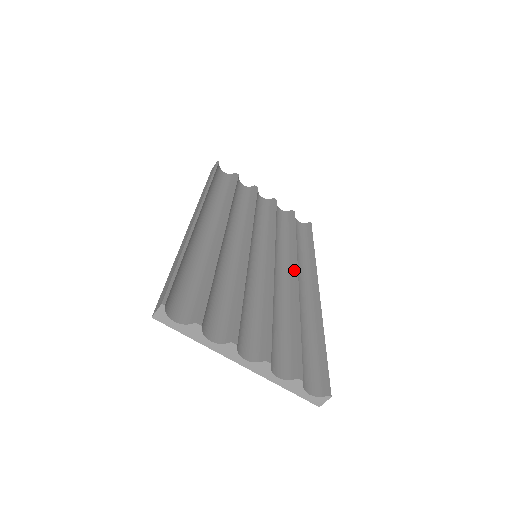
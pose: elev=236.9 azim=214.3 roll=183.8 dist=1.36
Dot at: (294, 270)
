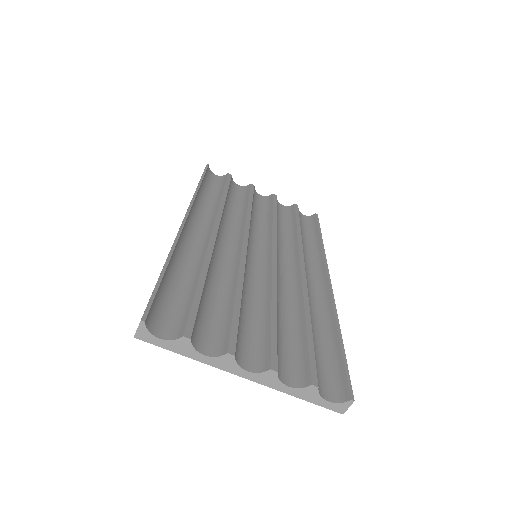
Dot at: (300, 265)
